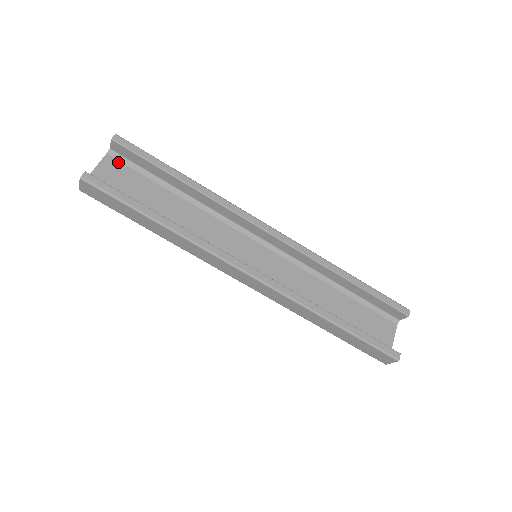
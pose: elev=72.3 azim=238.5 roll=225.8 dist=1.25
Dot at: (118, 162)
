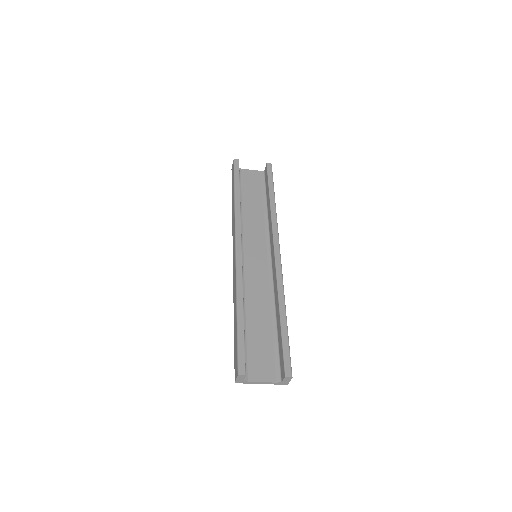
Dot at: (260, 176)
